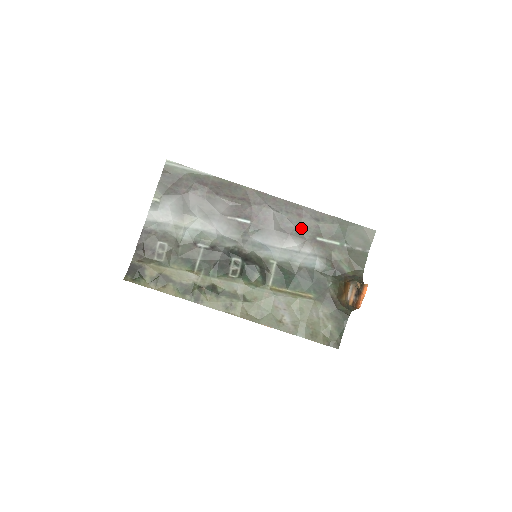
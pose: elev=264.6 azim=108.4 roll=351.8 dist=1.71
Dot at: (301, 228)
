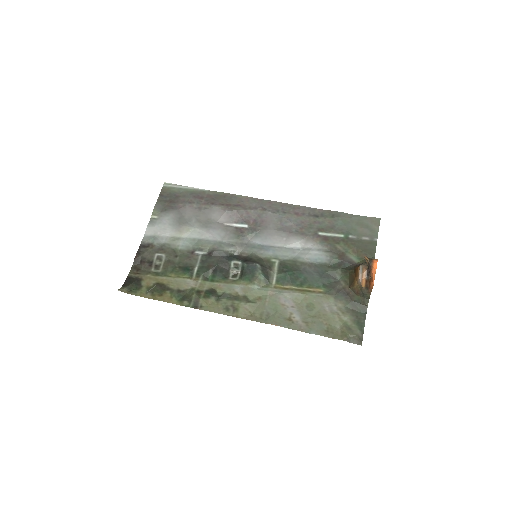
Dot at: (301, 226)
